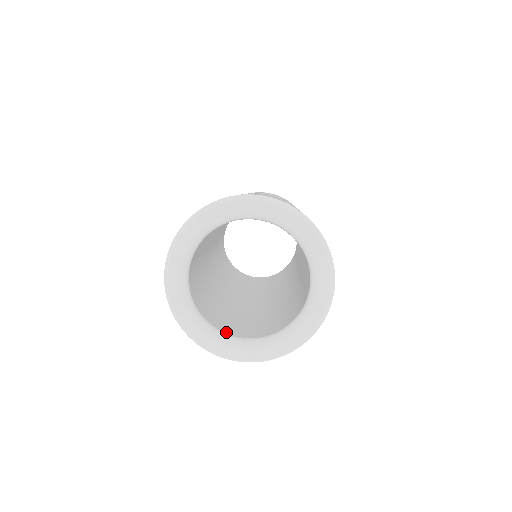
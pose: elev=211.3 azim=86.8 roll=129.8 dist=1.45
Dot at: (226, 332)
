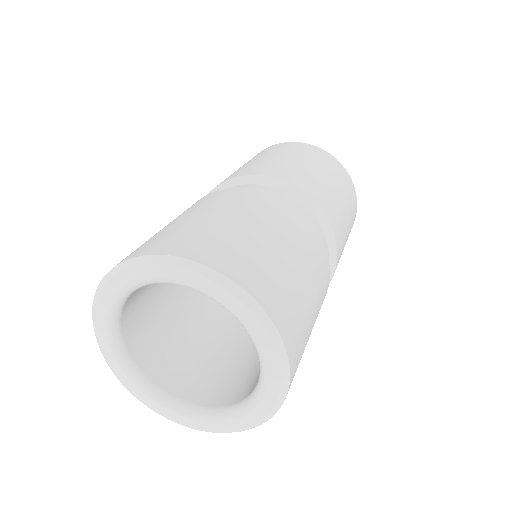
Dot at: (174, 393)
